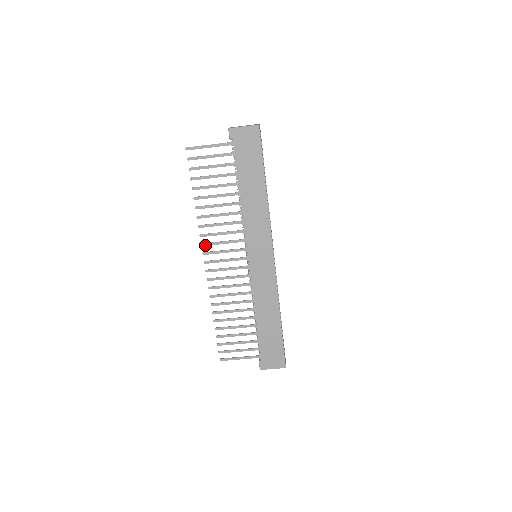
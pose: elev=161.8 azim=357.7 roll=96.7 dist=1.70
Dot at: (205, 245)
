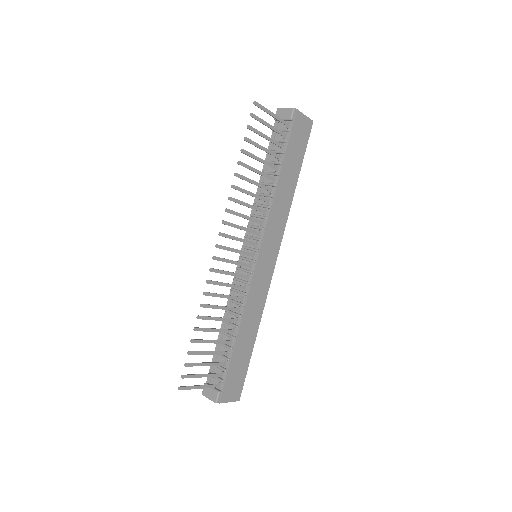
Dot at: (226, 224)
